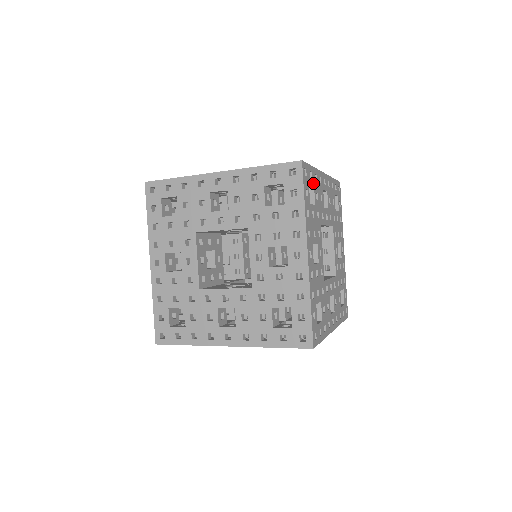
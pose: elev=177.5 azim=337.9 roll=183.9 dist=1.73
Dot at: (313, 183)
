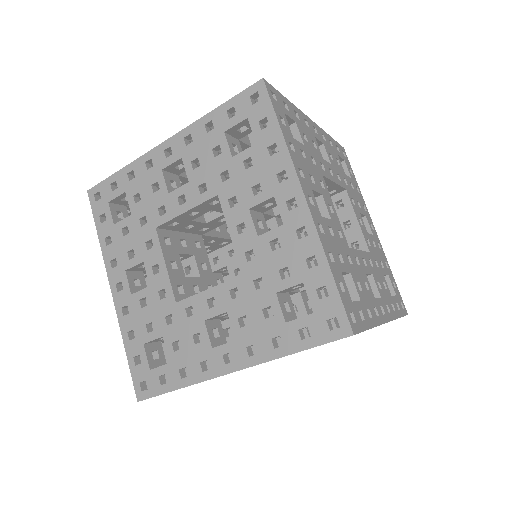
Dot at: (293, 118)
